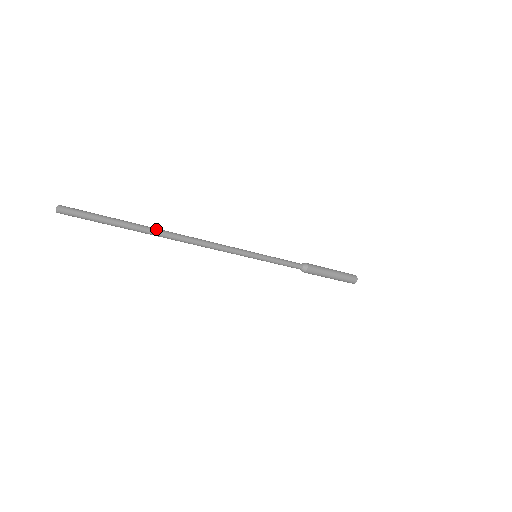
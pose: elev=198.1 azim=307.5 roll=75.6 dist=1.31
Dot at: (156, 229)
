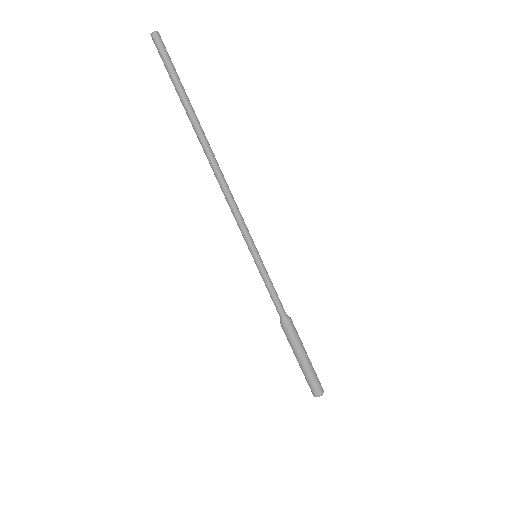
Dot at: (204, 133)
